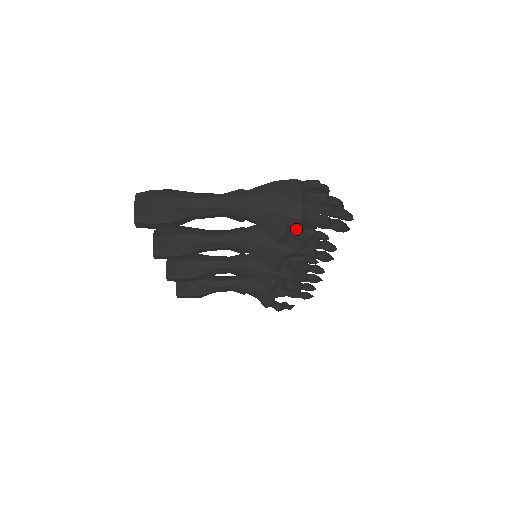
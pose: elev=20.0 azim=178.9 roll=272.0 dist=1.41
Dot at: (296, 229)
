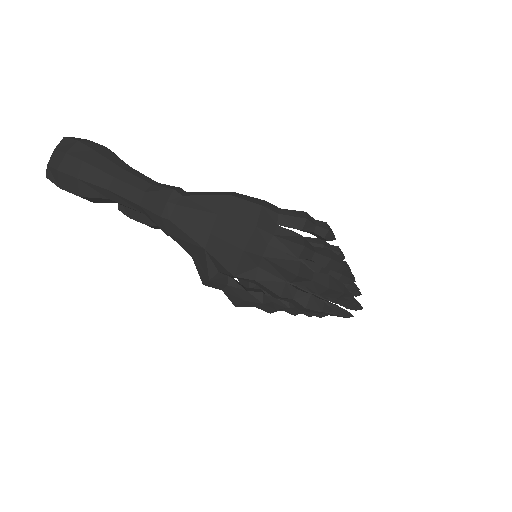
Dot at: occluded
